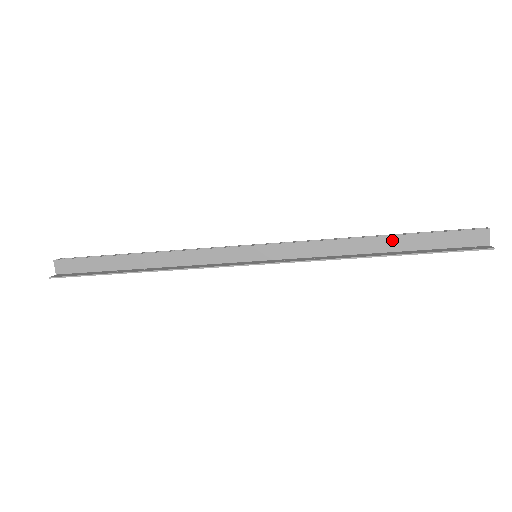
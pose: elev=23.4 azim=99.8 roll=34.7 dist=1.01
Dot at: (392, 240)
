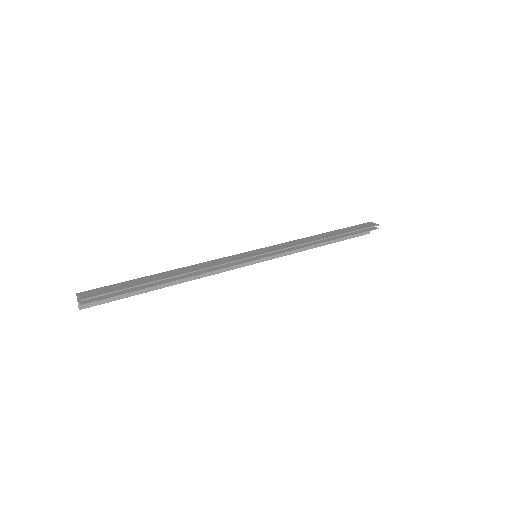
Dot at: (335, 239)
